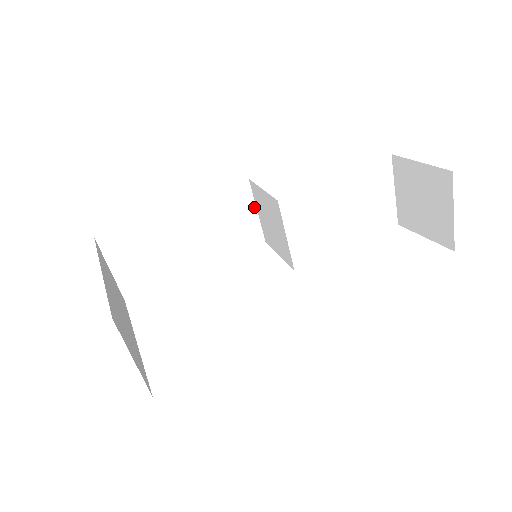
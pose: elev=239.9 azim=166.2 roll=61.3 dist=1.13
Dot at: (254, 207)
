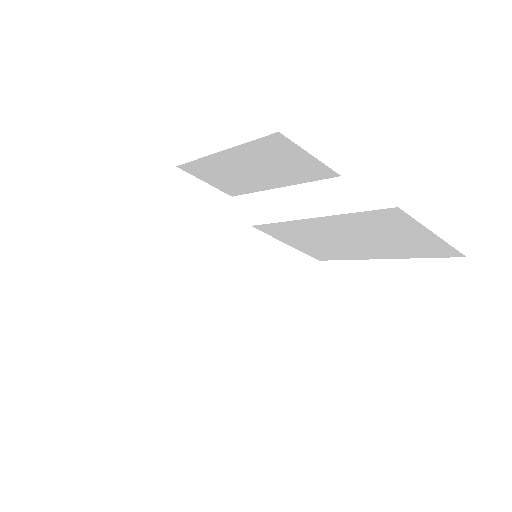
Dot at: (305, 152)
